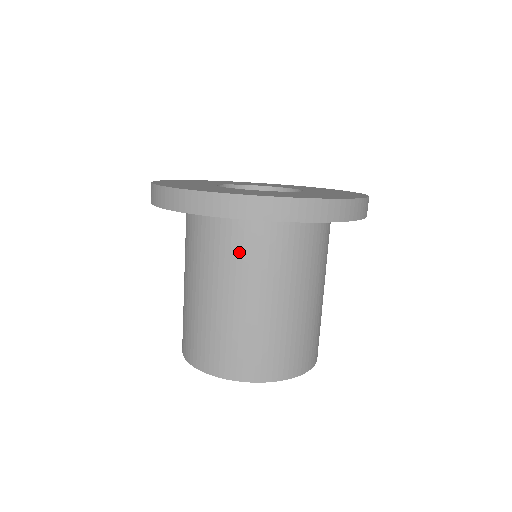
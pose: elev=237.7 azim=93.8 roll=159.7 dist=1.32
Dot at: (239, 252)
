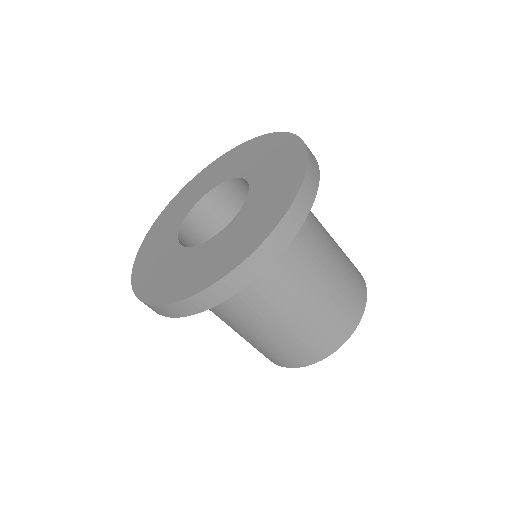
Dot at: occluded
